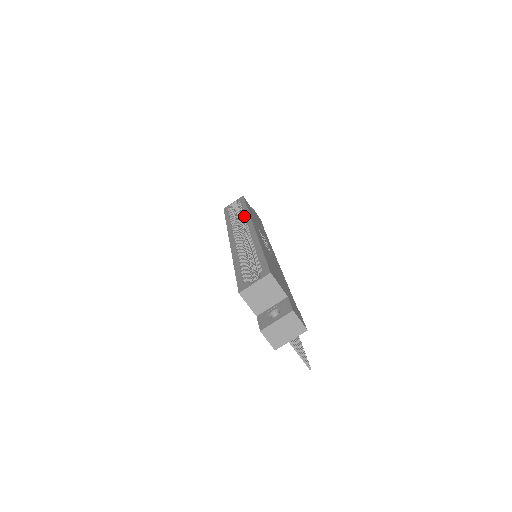
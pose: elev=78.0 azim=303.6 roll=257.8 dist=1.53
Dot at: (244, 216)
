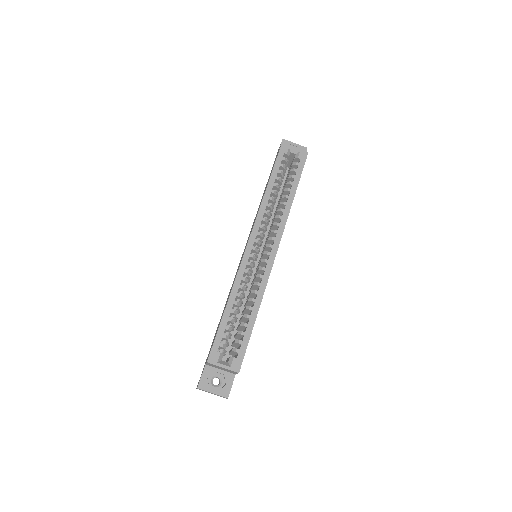
Dot at: (283, 212)
